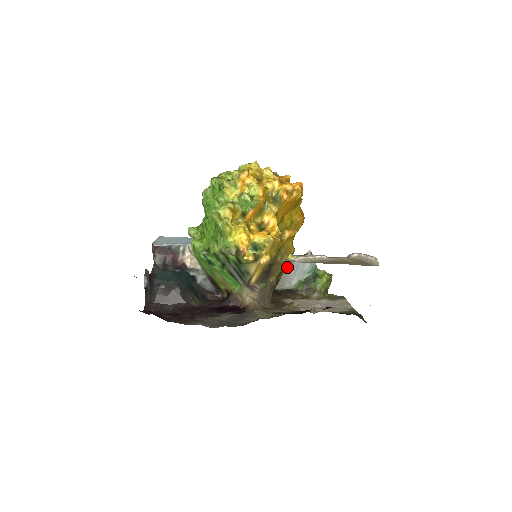
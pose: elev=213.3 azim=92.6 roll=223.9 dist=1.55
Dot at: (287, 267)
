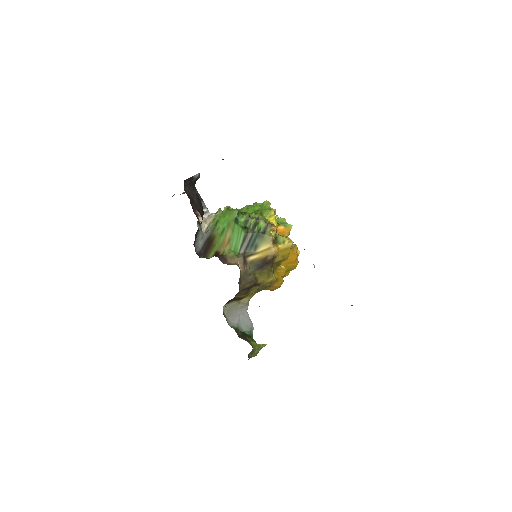
Dot at: (242, 306)
